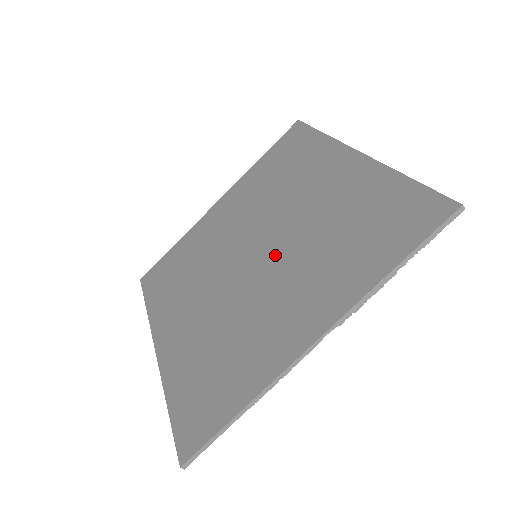
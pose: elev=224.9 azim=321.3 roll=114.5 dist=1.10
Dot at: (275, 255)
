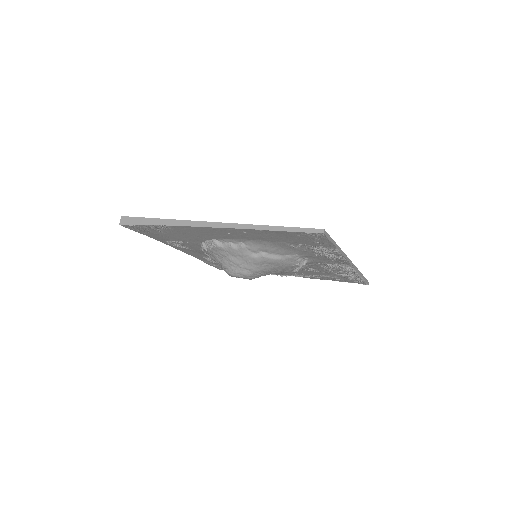
Dot at: occluded
